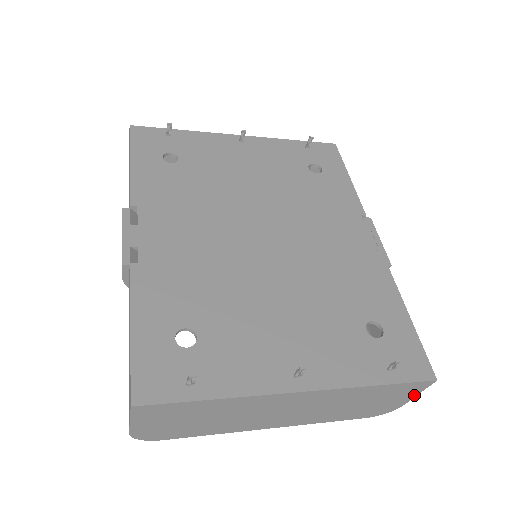
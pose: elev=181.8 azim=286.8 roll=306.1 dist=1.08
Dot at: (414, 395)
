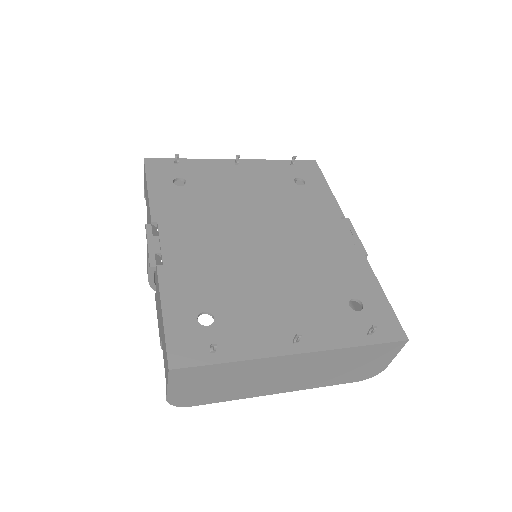
Dot at: (393, 356)
